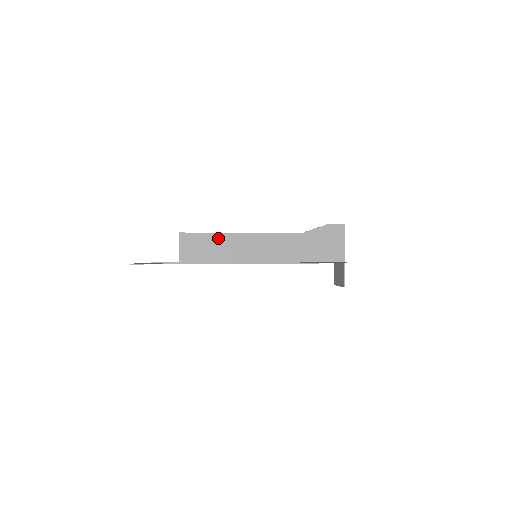
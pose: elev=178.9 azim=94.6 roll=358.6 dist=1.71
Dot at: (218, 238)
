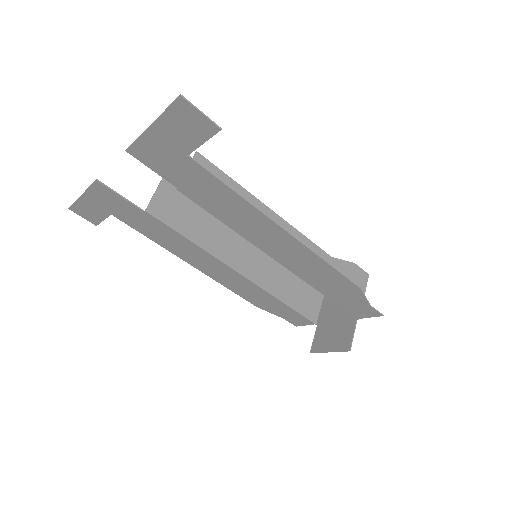
Dot at: (240, 194)
